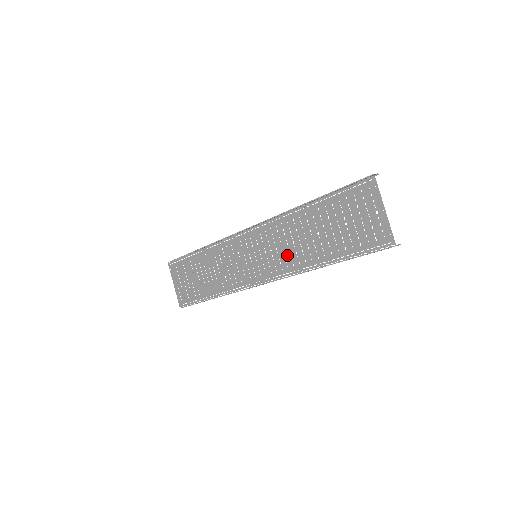
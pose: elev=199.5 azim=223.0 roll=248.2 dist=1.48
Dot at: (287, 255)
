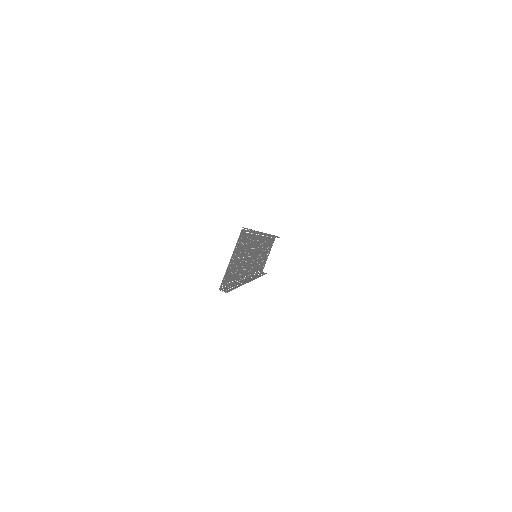
Dot at: (247, 264)
